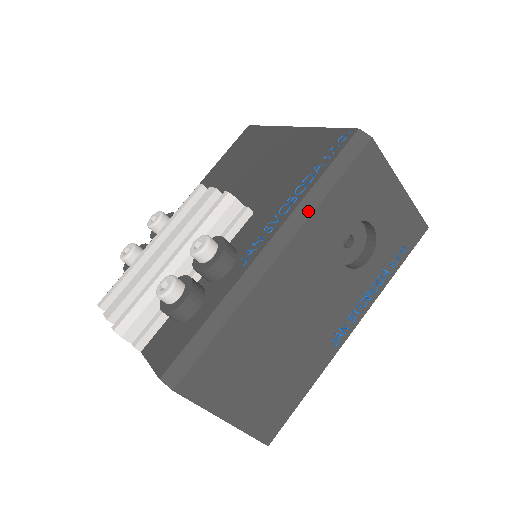
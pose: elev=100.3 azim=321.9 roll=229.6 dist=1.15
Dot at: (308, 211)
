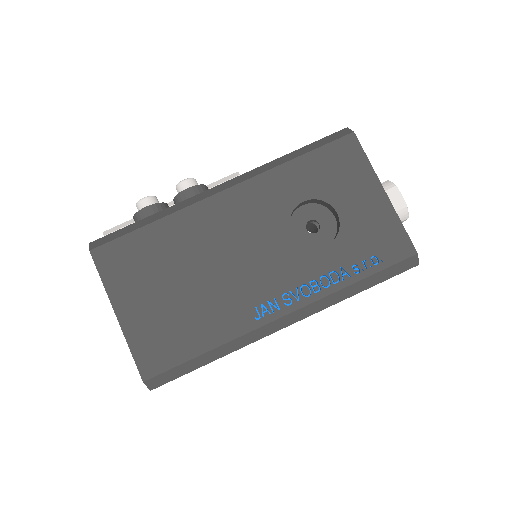
Dot at: (268, 168)
